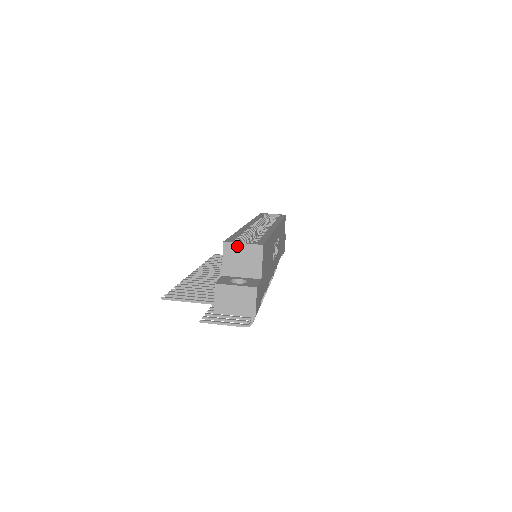
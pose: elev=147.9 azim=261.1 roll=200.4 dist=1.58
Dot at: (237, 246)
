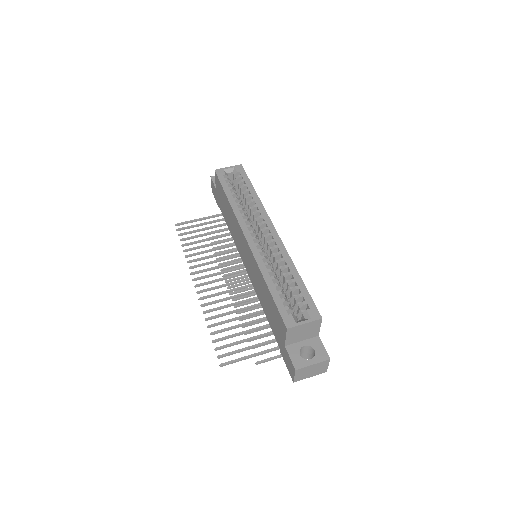
Dot at: (299, 327)
